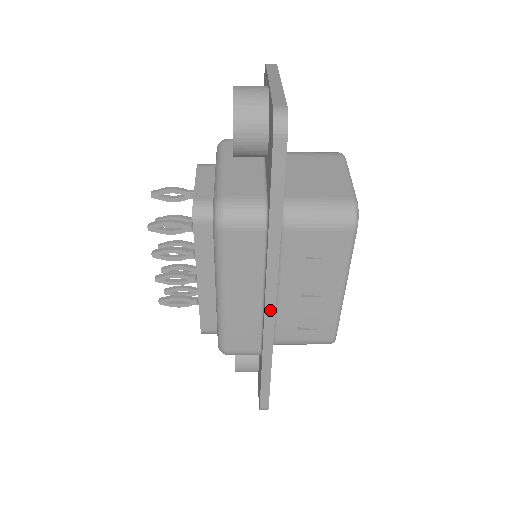
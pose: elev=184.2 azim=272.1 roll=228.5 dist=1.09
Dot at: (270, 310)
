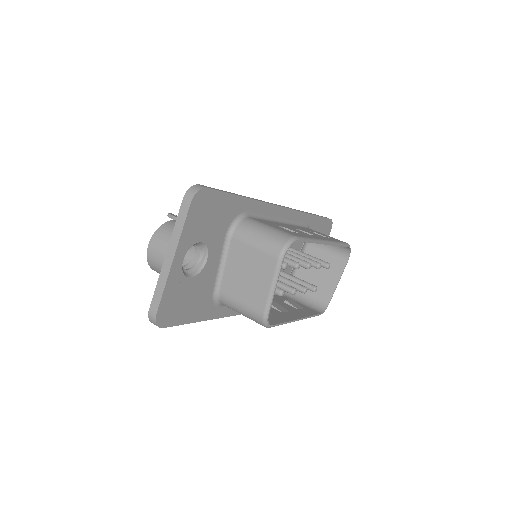
Dot at: occluded
